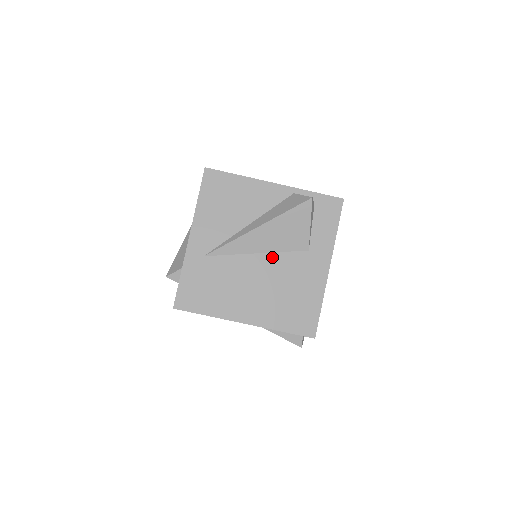
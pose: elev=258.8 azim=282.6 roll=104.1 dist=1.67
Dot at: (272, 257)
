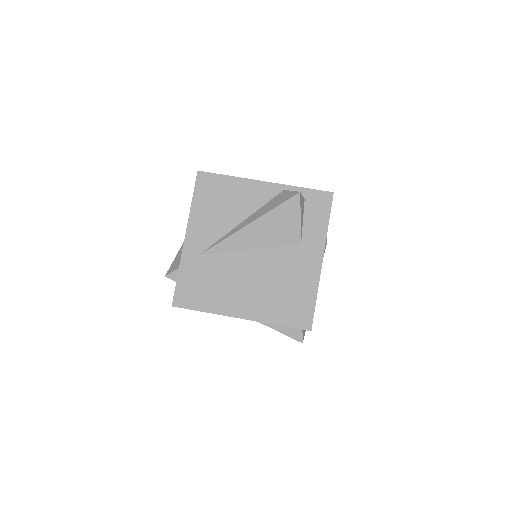
Dot at: (265, 253)
